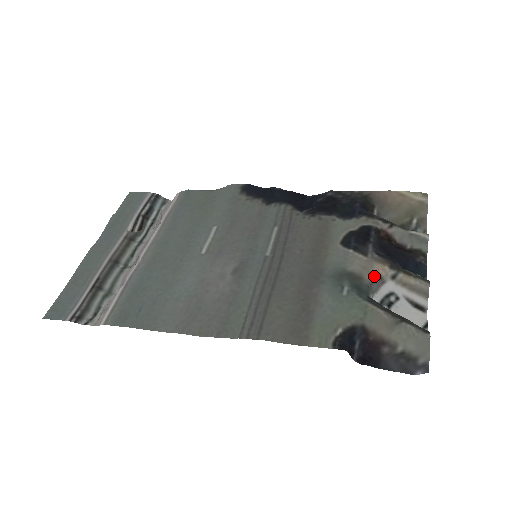
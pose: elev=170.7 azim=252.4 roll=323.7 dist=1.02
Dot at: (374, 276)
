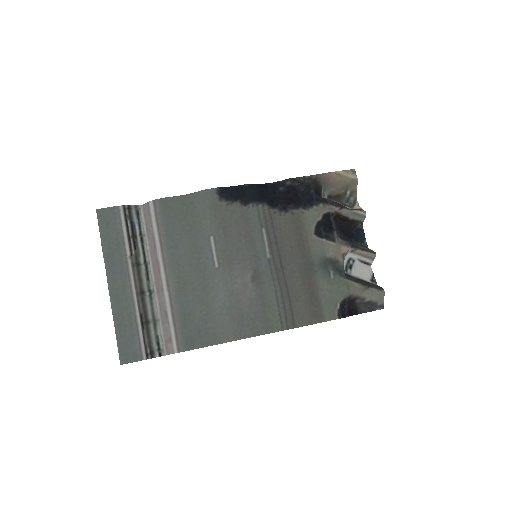
Dot at: (344, 257)
